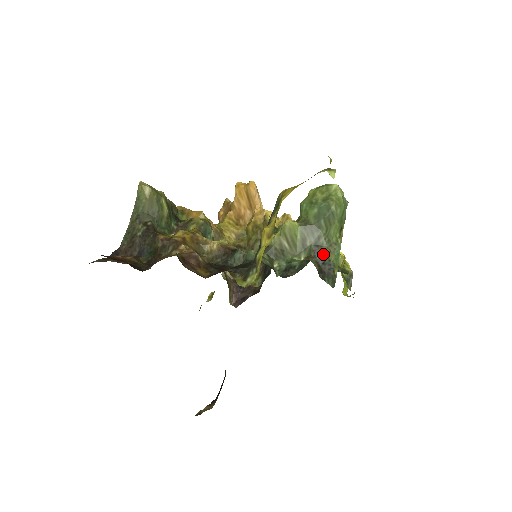
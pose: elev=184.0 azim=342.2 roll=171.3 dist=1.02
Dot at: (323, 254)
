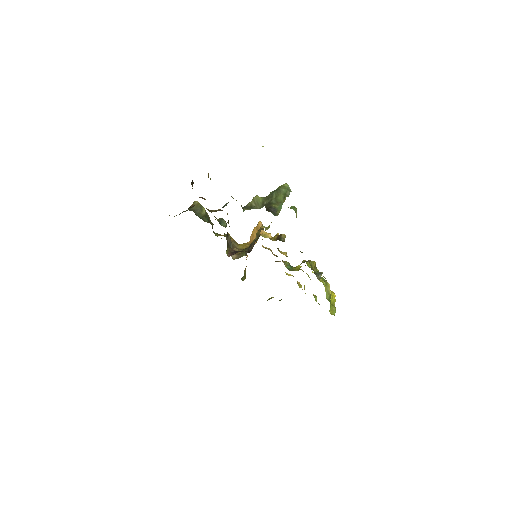
Dot at: (272, 205)
